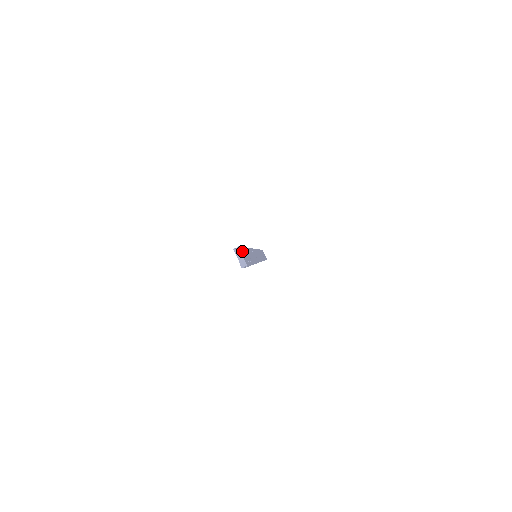
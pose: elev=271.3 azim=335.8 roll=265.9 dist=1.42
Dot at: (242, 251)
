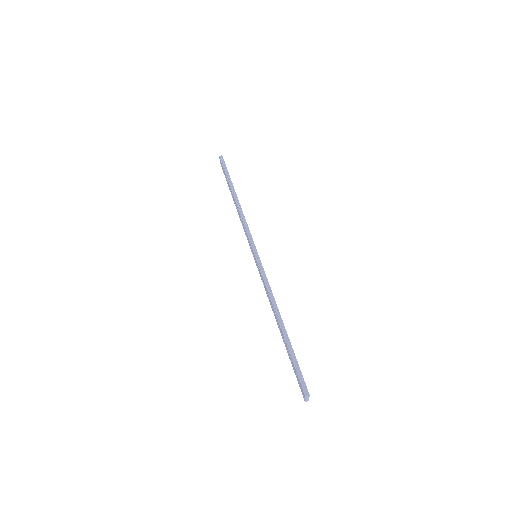
Dot at: (305, 384)
